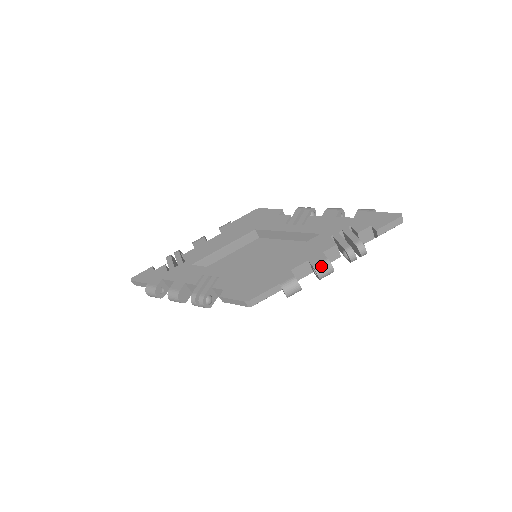
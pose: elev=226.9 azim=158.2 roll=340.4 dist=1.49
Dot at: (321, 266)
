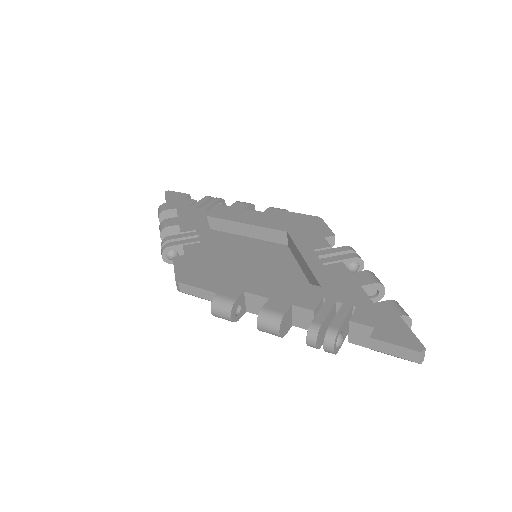
Dot at: (269, 315)
